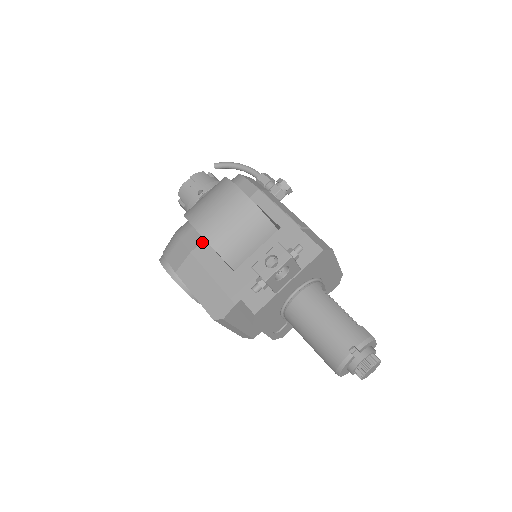
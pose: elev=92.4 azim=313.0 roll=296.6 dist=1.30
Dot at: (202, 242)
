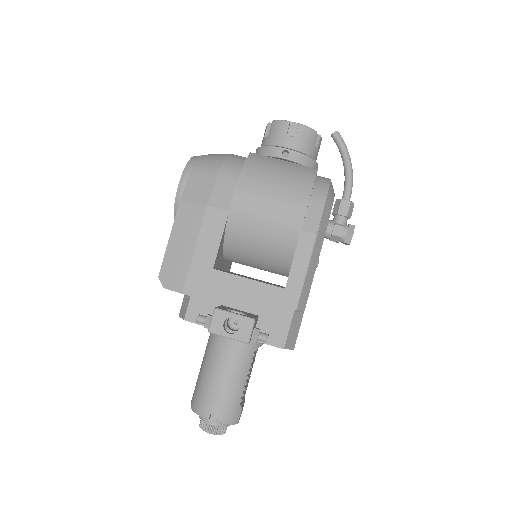
Dot at: (225, 211)
